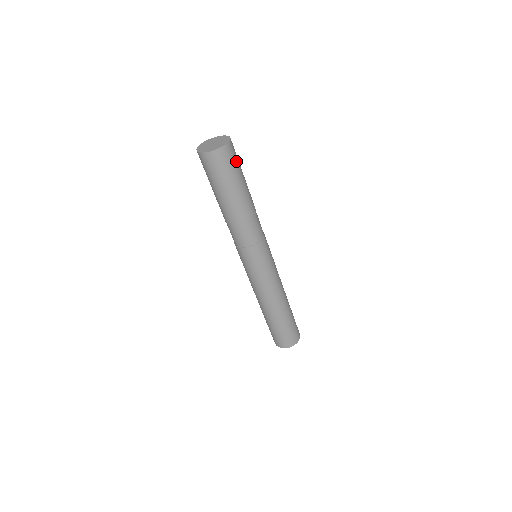
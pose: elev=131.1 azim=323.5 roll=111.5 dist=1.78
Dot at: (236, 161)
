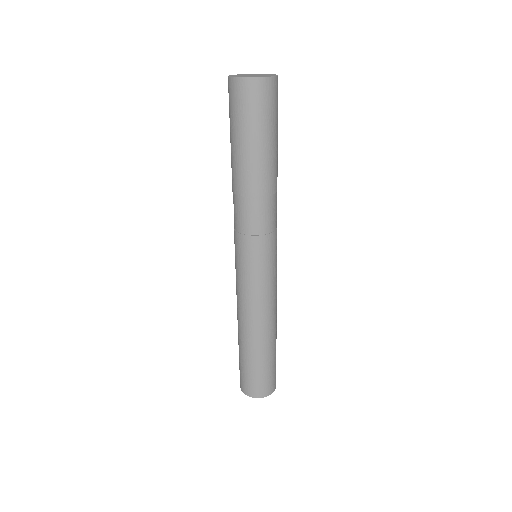
Dot at: (262, 110)
